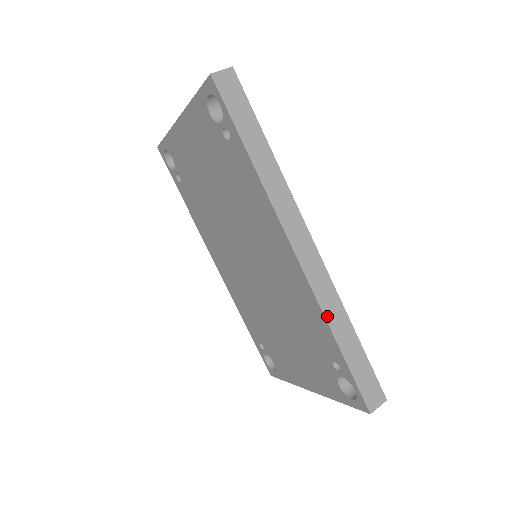
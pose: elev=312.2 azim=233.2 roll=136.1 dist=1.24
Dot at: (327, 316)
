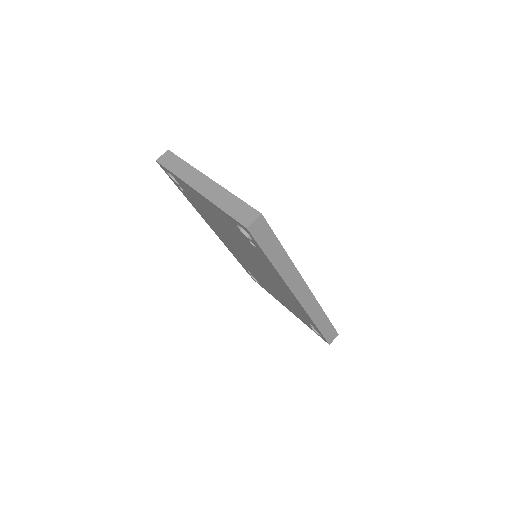
Dot at: (312, 318)
